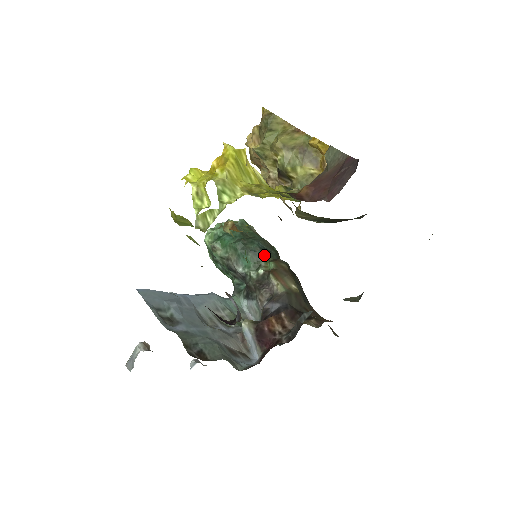
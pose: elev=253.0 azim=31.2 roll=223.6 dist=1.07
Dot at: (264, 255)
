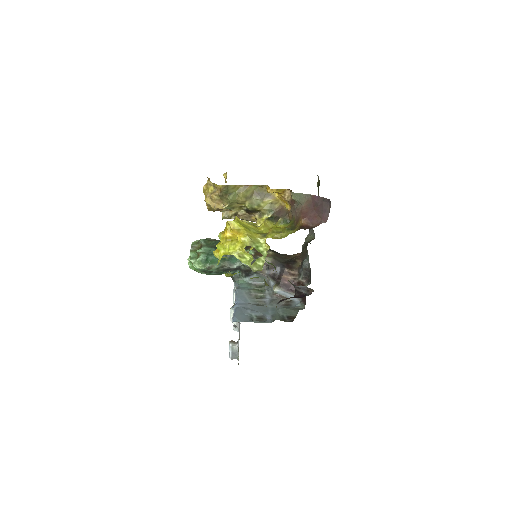
Dot at: occluded
